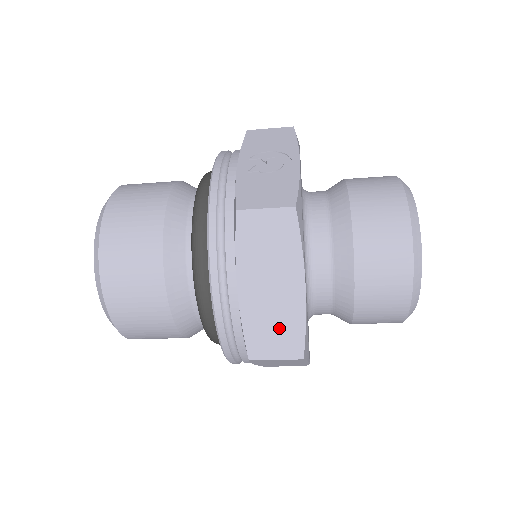
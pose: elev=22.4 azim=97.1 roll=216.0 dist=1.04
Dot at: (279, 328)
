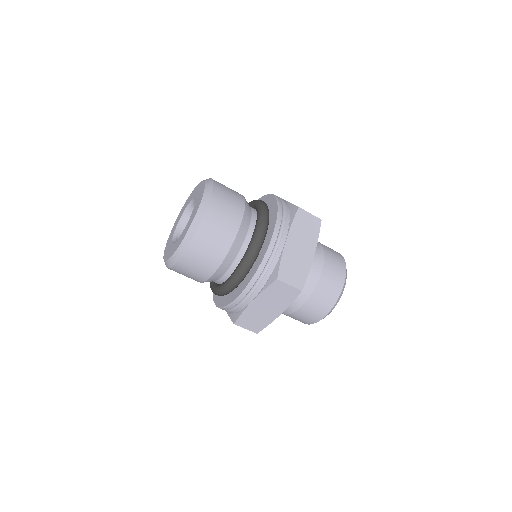
Dot at: (297, 269)
